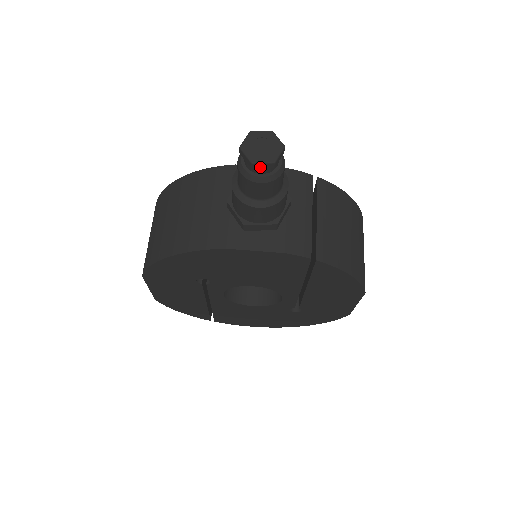
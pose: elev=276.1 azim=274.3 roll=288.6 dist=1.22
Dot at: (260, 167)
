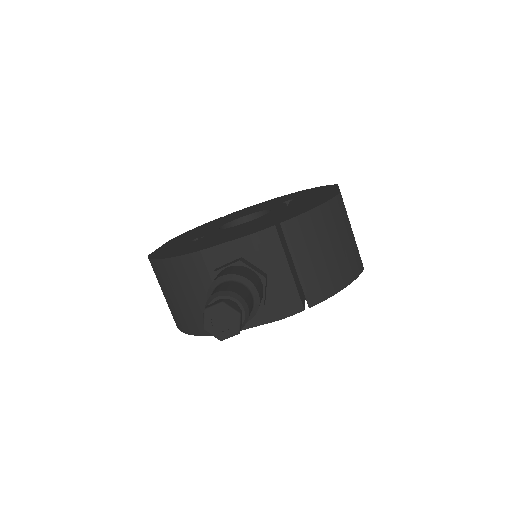
Dot at: (229, 336)
